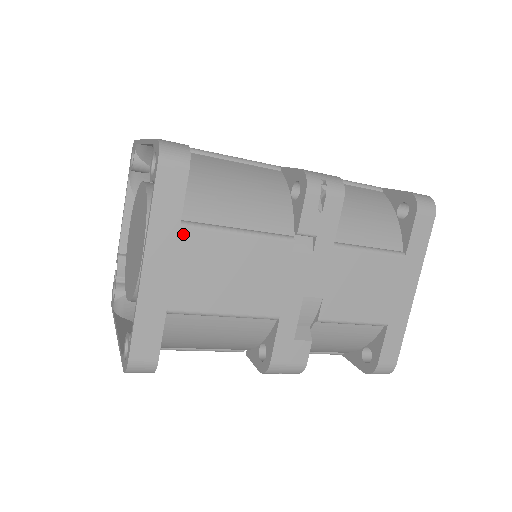
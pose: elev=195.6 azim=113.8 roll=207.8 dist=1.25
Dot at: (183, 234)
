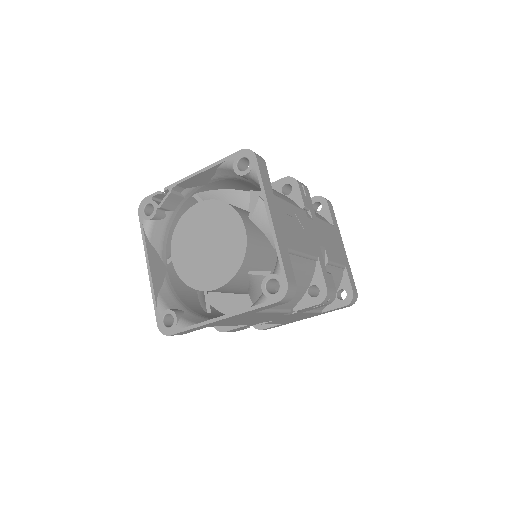
Dot at: (252, 314)
